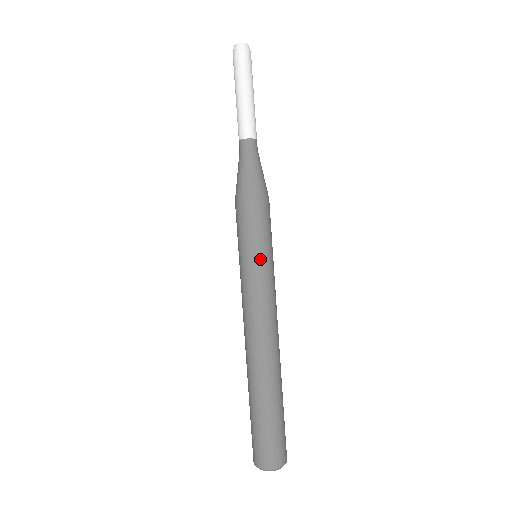
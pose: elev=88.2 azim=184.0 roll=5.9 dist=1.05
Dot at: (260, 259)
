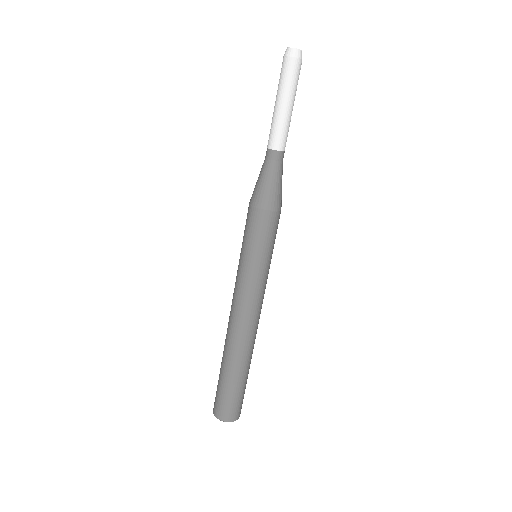
Dot at: (246, 261)
